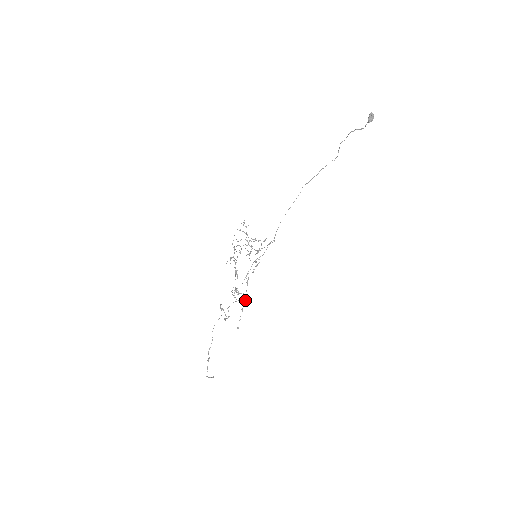
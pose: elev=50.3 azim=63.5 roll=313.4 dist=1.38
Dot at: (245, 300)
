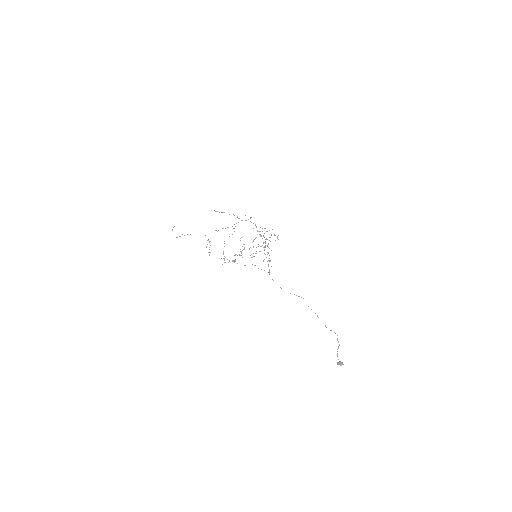
Dot at: occluded
